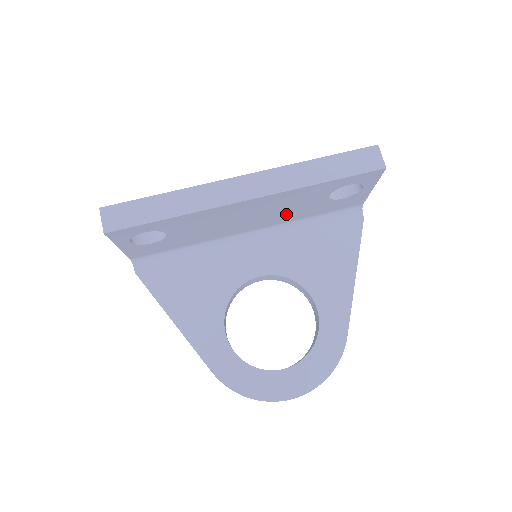
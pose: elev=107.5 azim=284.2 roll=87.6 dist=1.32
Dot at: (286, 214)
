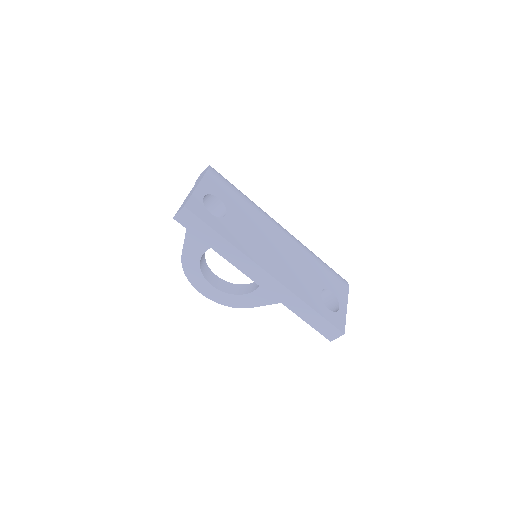
Dot at: occluded
